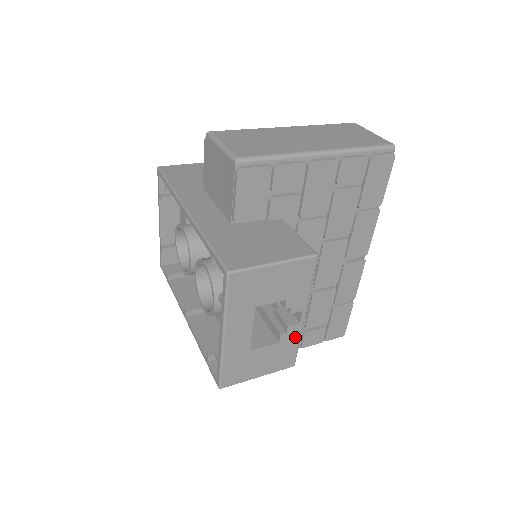
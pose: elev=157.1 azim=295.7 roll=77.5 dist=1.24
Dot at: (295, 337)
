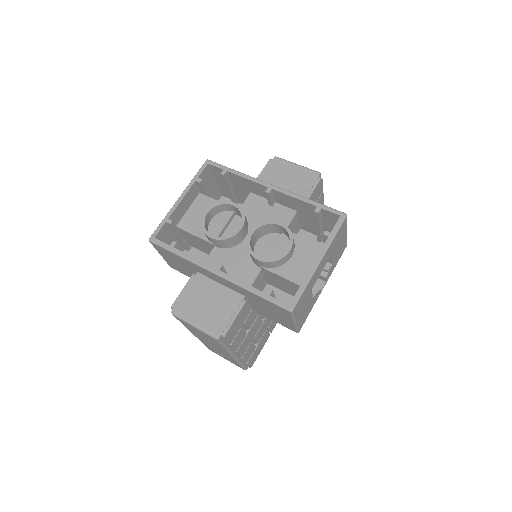
Dot at: (314, 302)
